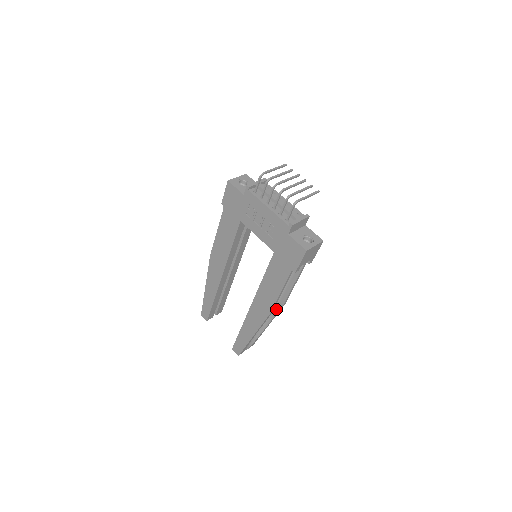
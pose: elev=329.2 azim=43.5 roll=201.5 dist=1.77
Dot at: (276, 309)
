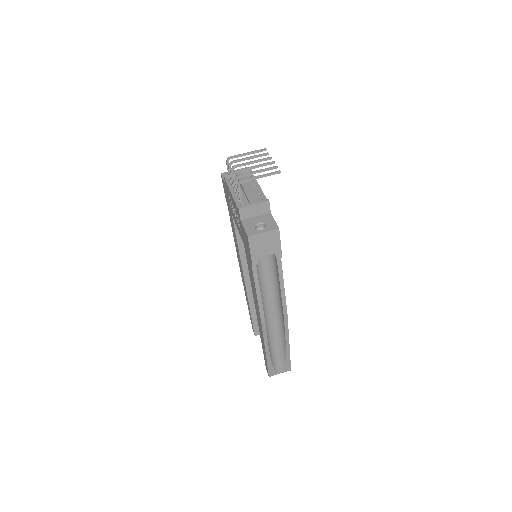
Dot at: (283, 321)
